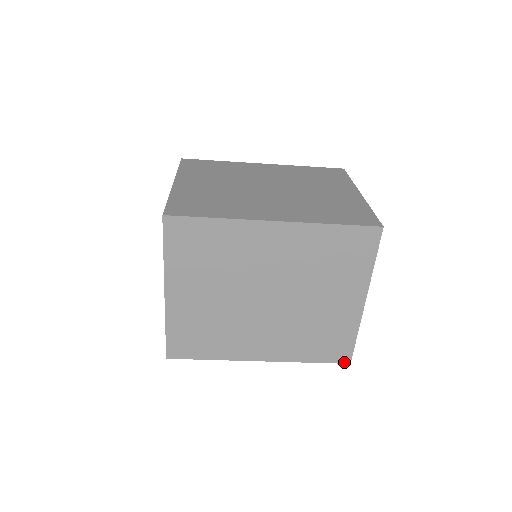
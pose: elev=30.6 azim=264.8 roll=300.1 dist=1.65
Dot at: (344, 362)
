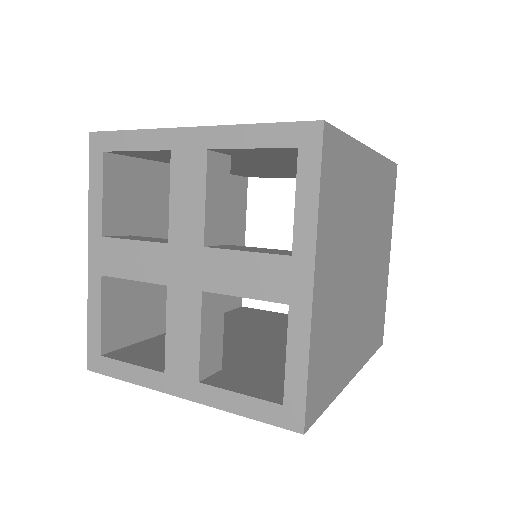
Dot at: (381, 344)
